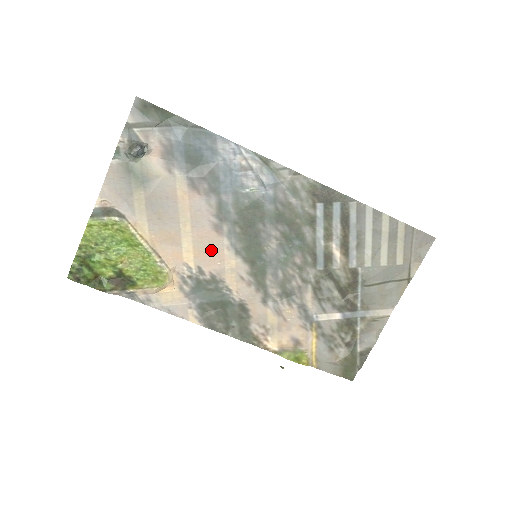
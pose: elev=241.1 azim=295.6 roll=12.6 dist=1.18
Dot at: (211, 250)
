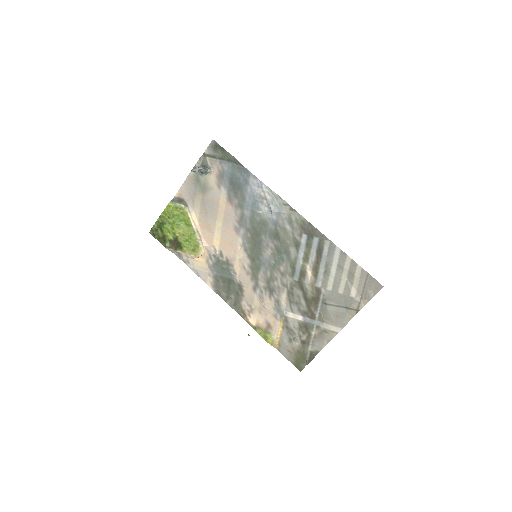
Dot at: (230, 243)
